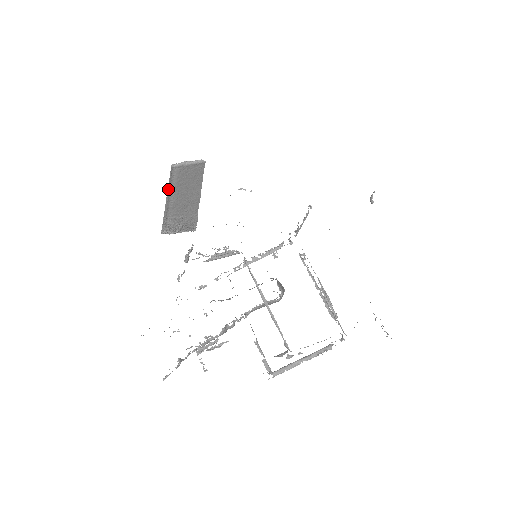
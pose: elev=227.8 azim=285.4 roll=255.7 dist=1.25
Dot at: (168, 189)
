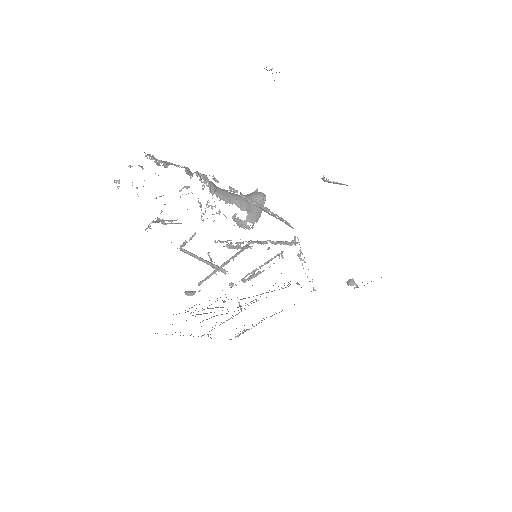
Dot at: occluded
